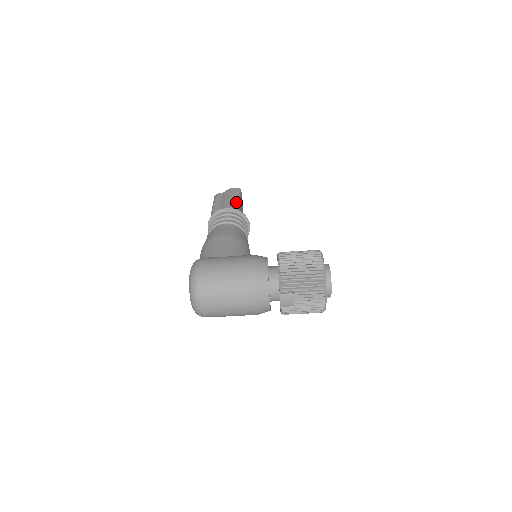
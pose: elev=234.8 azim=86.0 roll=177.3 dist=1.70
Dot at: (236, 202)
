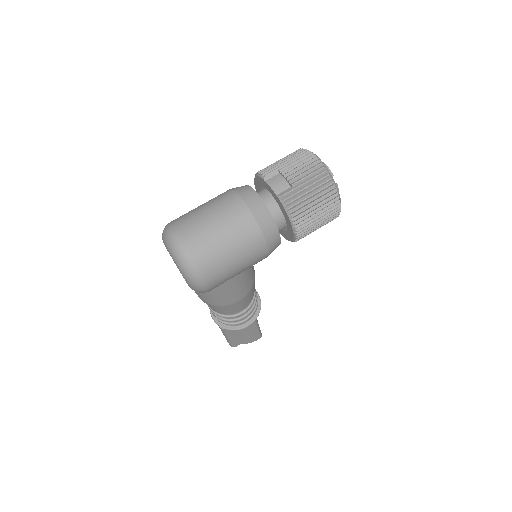
Dot at: occluded
